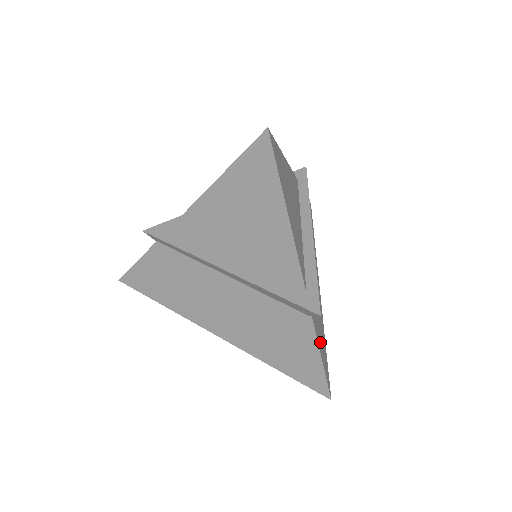
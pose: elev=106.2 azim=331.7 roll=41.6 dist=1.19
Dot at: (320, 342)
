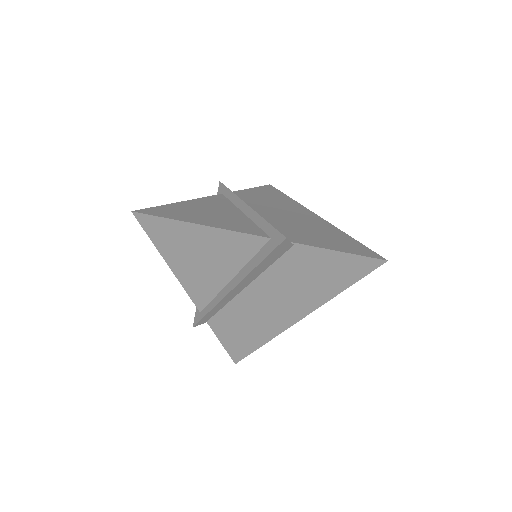
Dot at: (331, 245)
